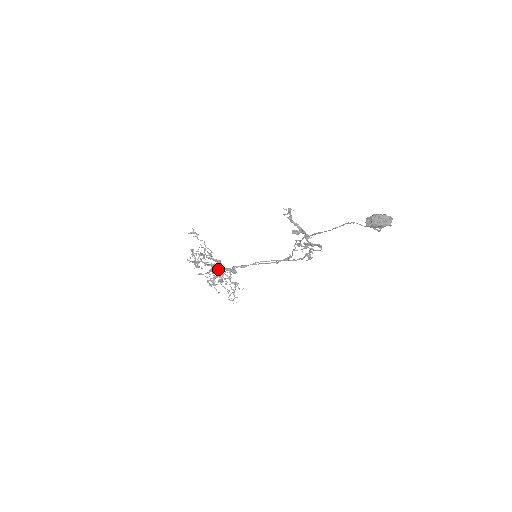
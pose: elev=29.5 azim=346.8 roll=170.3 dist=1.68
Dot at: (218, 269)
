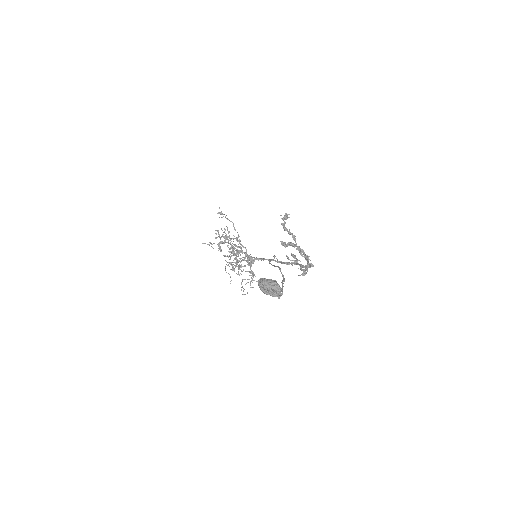
Dot at: occluded
